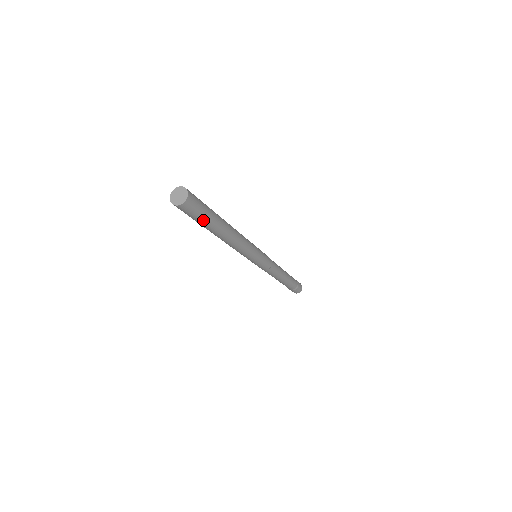
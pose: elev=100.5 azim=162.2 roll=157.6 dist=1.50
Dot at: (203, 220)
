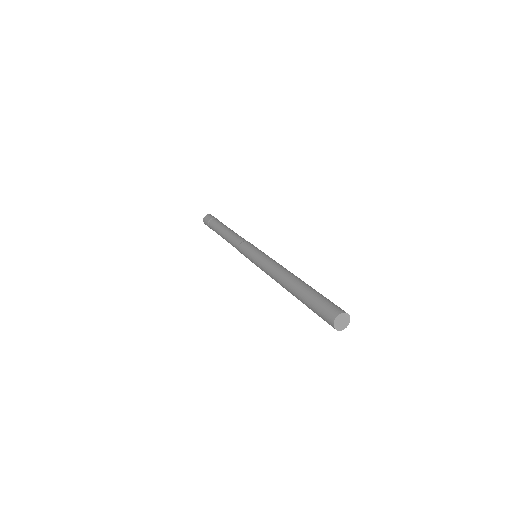
Dot at: occluded
